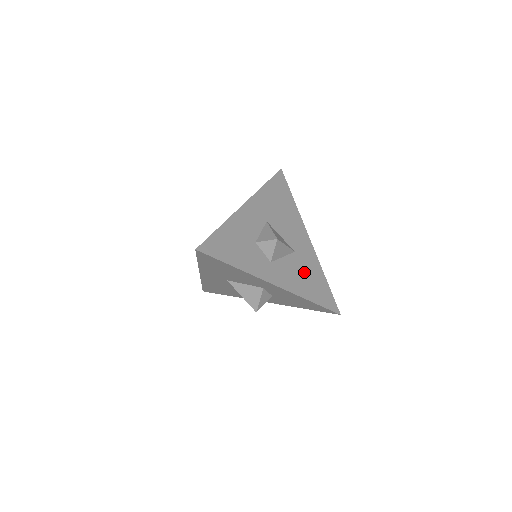
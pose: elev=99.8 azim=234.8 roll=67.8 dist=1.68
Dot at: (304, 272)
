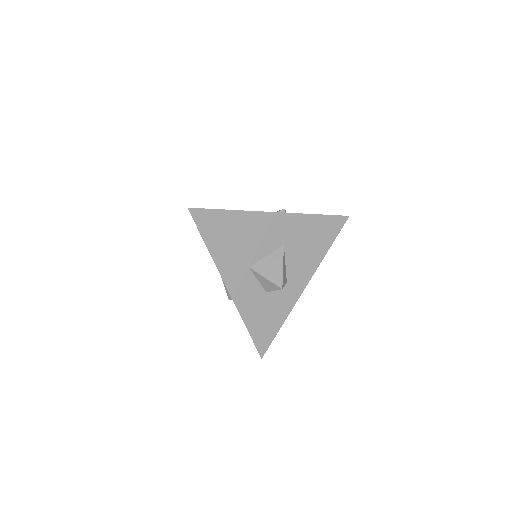
Dot at: (304, 243)
